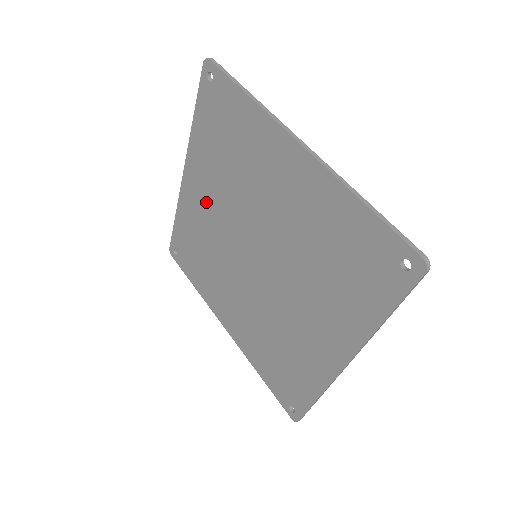
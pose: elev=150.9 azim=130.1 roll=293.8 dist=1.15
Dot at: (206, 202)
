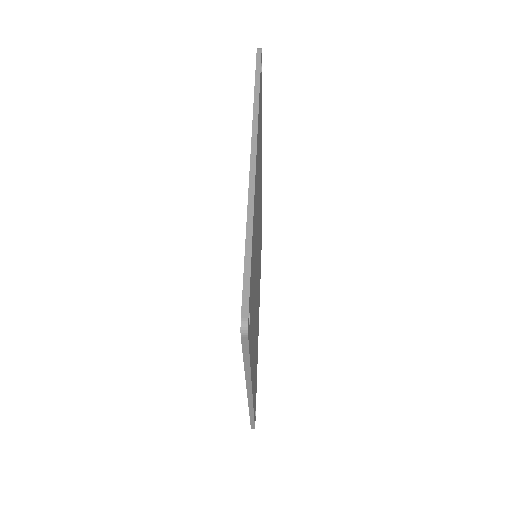
Dot at: occluded
